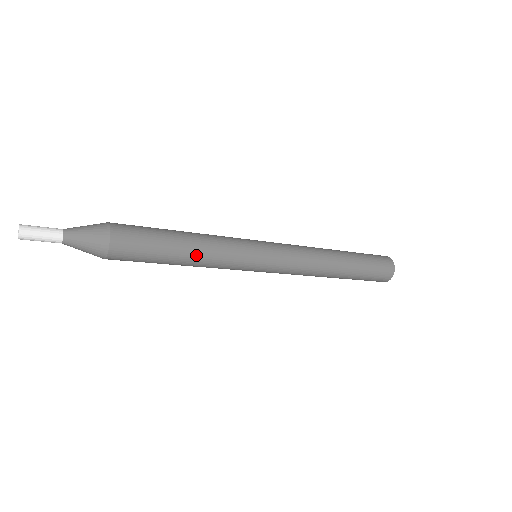
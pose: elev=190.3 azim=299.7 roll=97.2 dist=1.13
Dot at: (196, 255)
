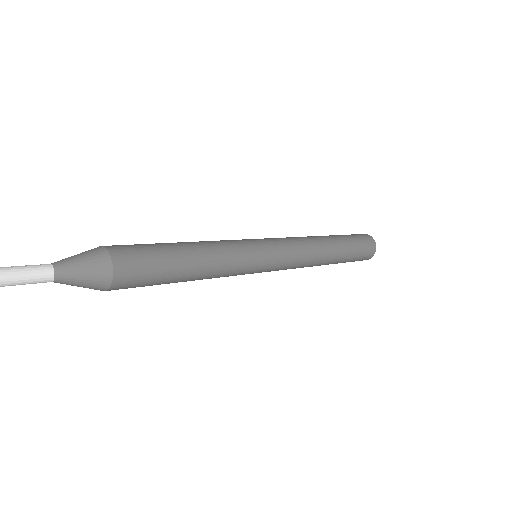
Dot at: occluded
